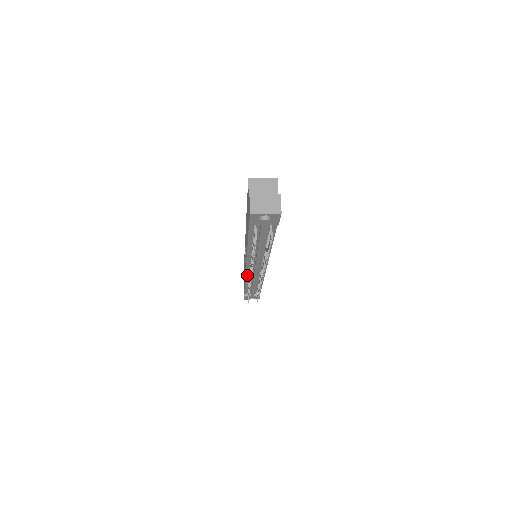
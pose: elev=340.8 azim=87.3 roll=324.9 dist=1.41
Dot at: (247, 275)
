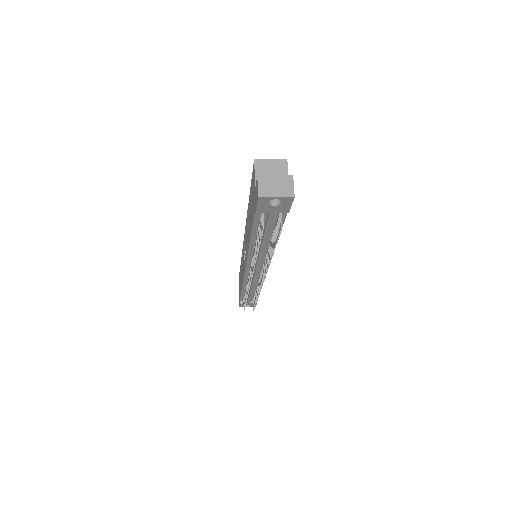
Dot at: (245, 278)
